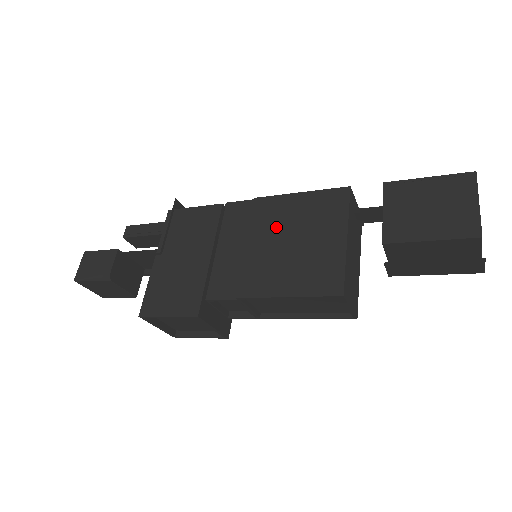
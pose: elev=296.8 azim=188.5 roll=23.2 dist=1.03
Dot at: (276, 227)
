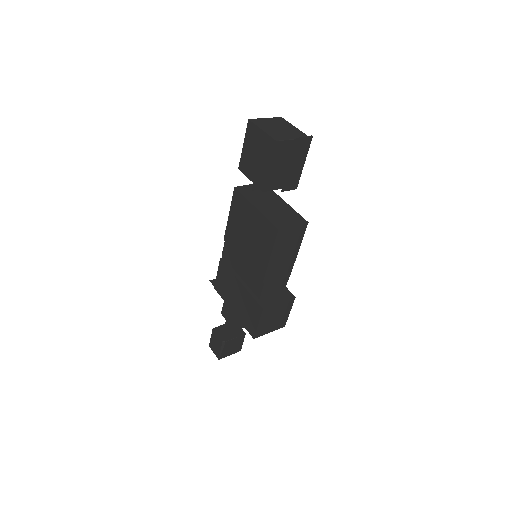
Dot at: (239, 239)
